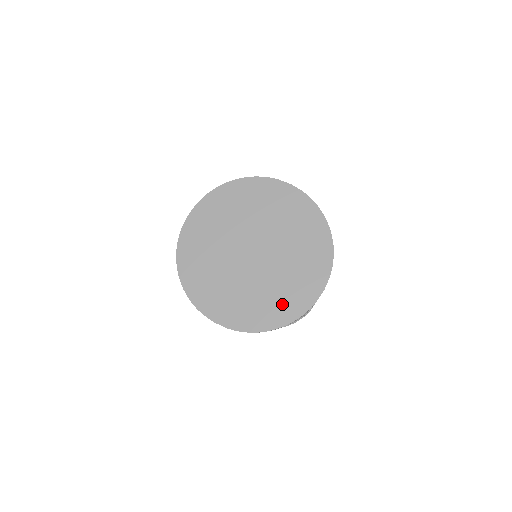
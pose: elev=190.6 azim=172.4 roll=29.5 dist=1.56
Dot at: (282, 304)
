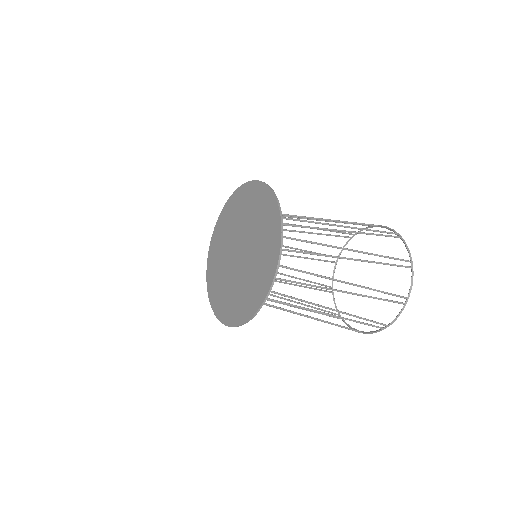
Dot at: (240, 306)
